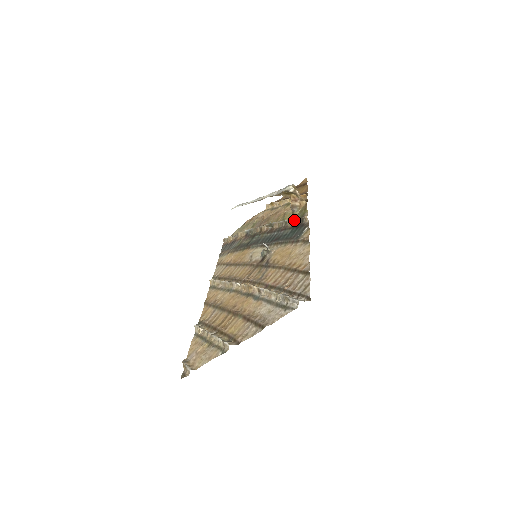
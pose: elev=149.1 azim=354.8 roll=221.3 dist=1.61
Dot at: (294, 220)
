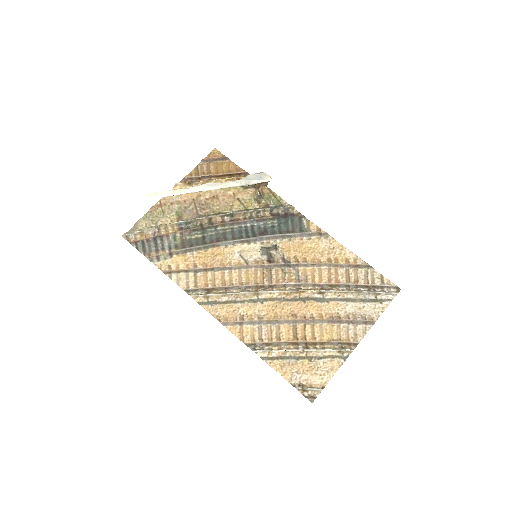
Dot at: (272, 210)
